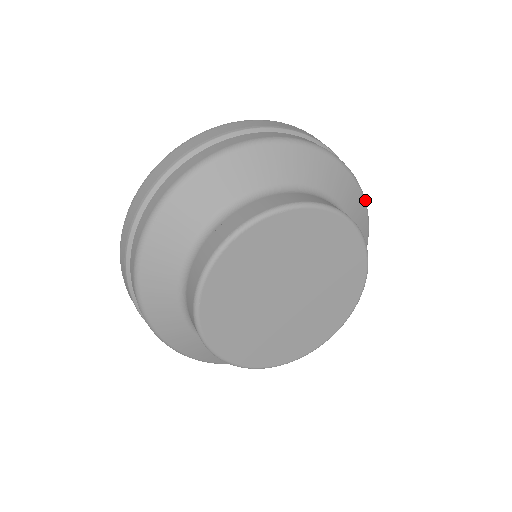
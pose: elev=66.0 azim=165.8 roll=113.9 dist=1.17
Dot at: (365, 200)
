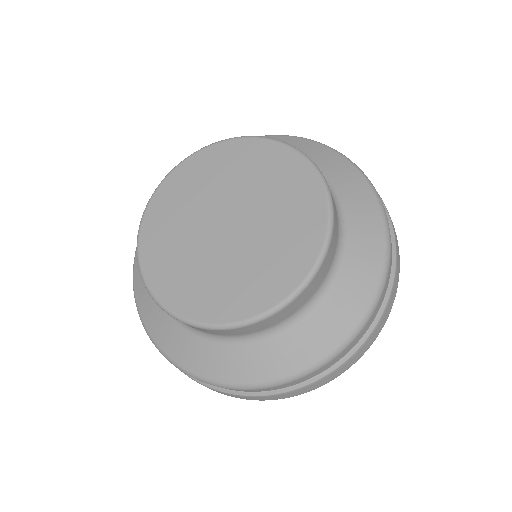
Dot at: (289, 136)
